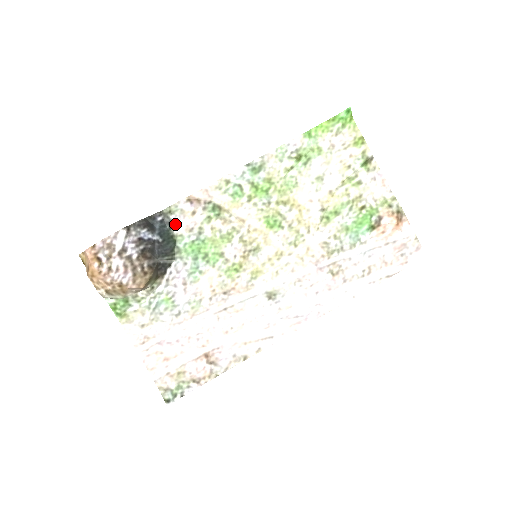
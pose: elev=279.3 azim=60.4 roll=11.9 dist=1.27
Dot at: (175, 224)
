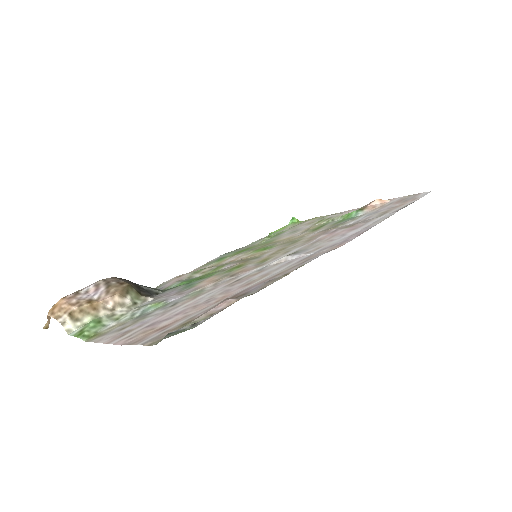
Dot at: (161, 288)
